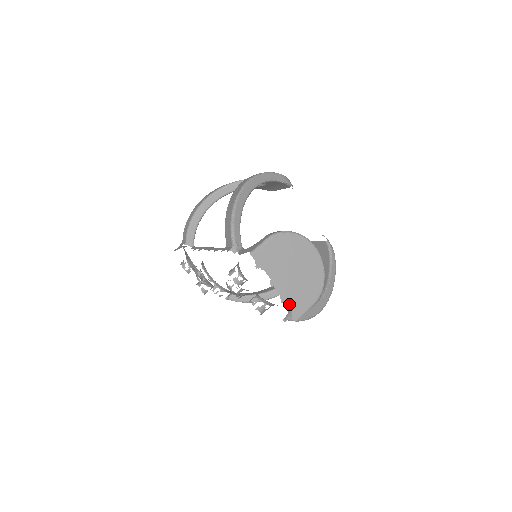
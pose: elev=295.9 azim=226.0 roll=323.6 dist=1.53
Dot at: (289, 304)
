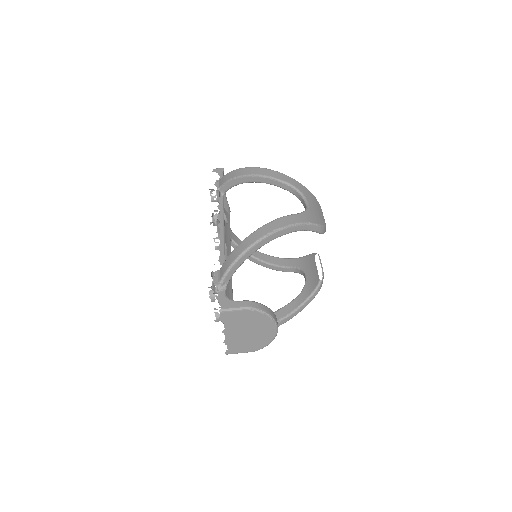
Dot at: (229, 345)
